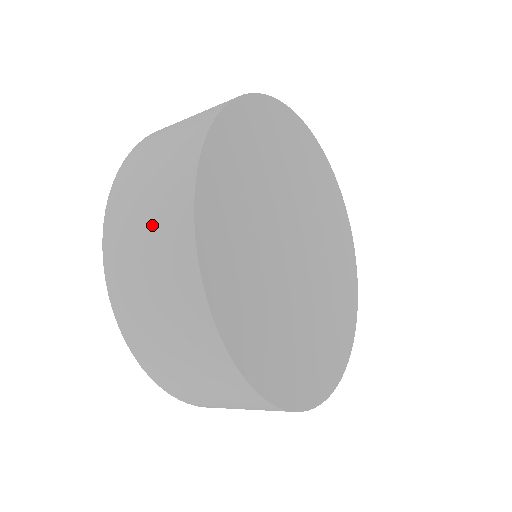
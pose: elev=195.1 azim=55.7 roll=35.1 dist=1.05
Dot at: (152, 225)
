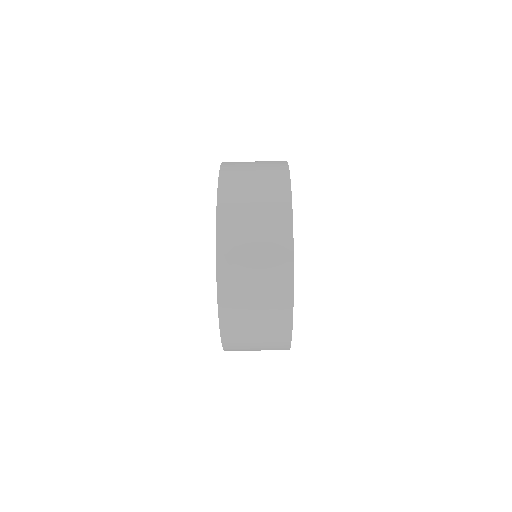
Dot at: (261, 238)
